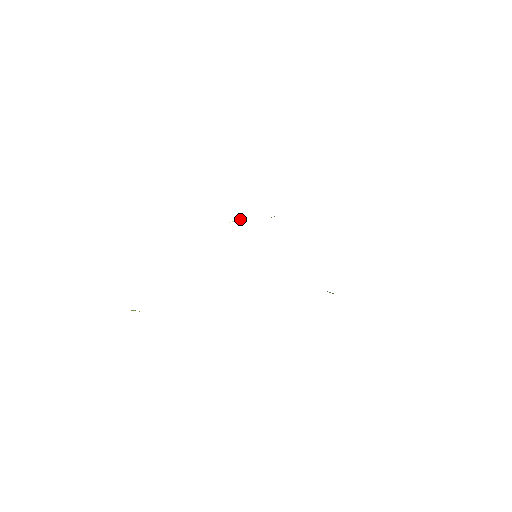
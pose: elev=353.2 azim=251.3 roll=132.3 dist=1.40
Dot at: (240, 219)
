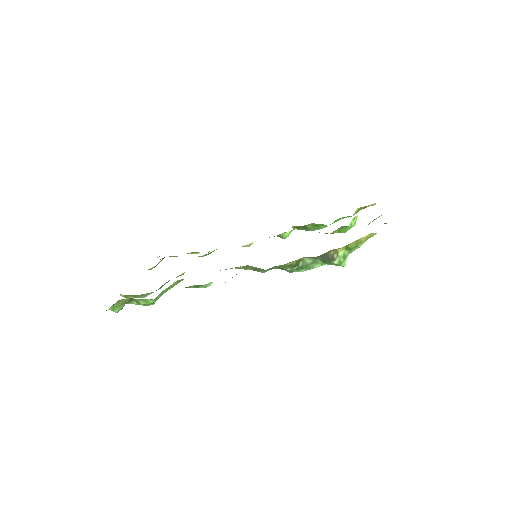
Dot at: (252, 243)
